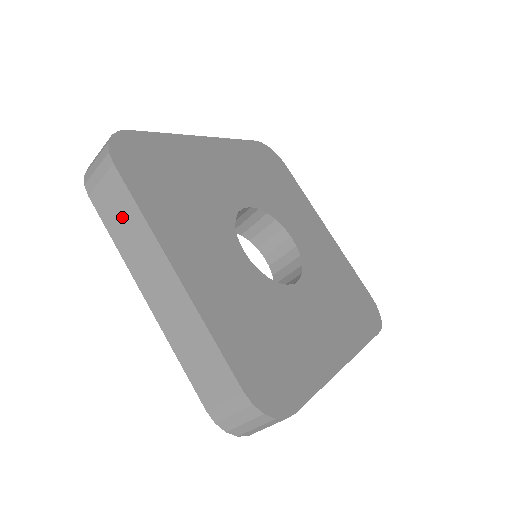
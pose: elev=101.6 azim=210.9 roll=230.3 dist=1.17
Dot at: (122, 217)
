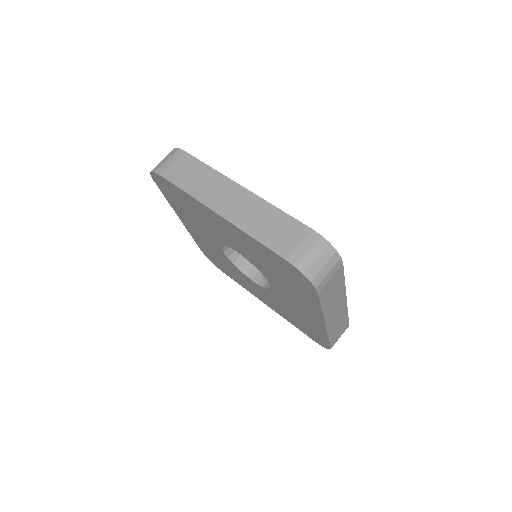
Dot at: (193, 175)
